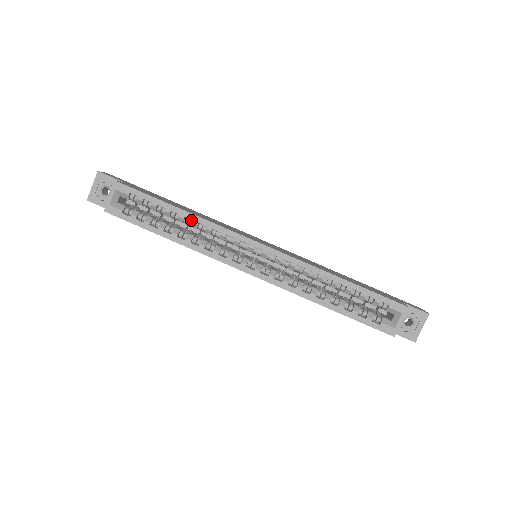
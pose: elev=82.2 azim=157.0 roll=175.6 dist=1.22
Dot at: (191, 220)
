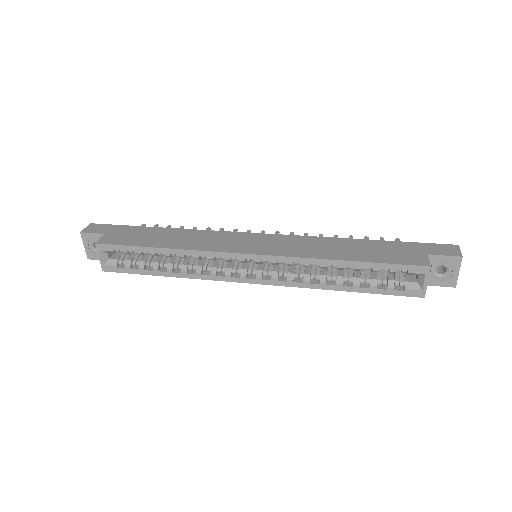
Dot at: (177, 253)
